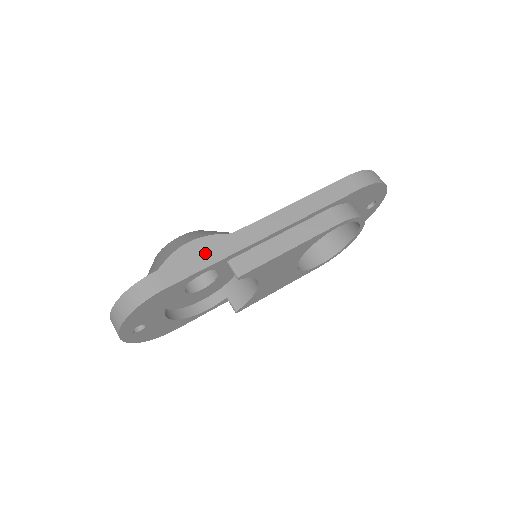
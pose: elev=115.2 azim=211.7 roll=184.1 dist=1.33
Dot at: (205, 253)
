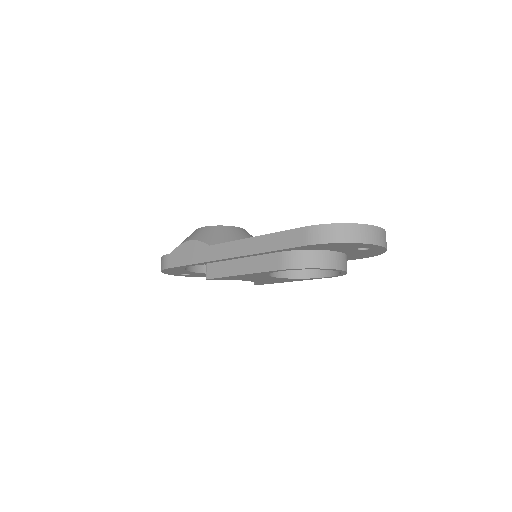
Dot at: (192, 254)
